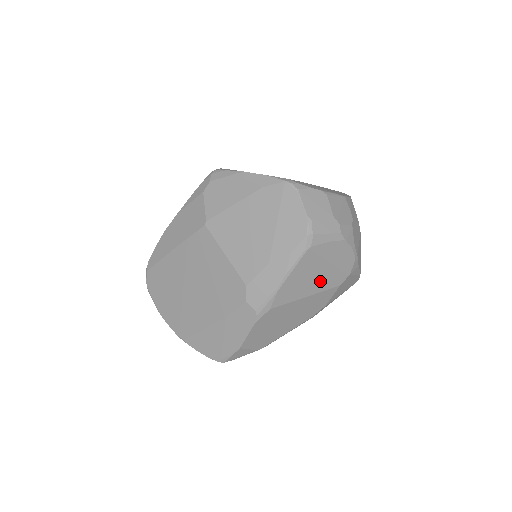
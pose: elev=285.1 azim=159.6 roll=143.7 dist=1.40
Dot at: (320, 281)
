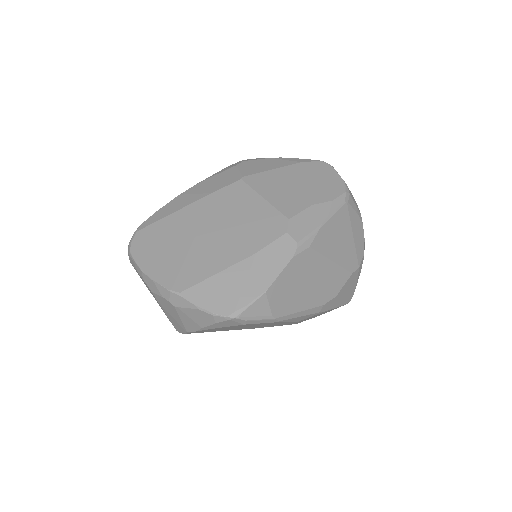
Dot at: (343, 251)
